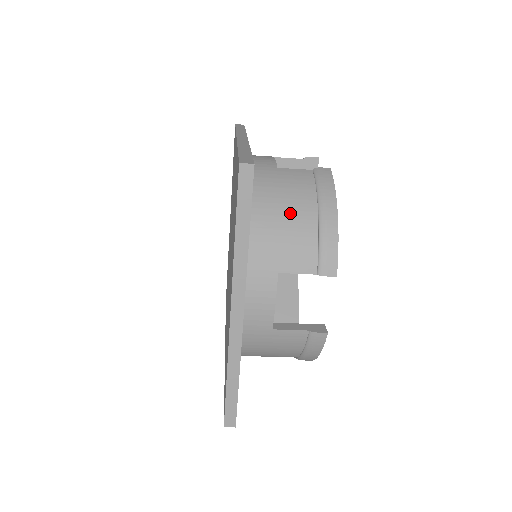
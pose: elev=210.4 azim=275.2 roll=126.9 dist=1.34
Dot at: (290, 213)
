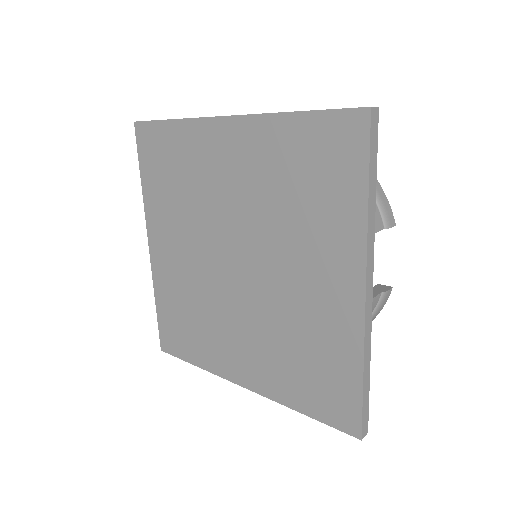
Dot at: occluded
